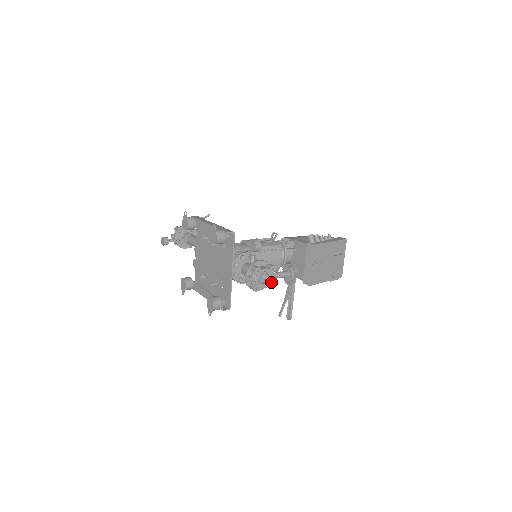
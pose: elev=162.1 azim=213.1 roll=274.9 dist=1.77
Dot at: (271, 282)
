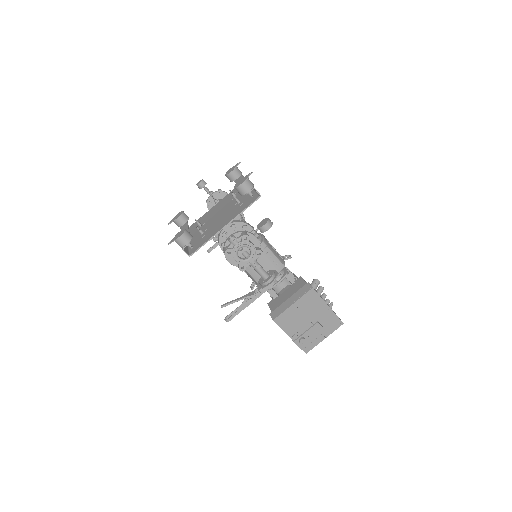
Dot at: (246, 263)
